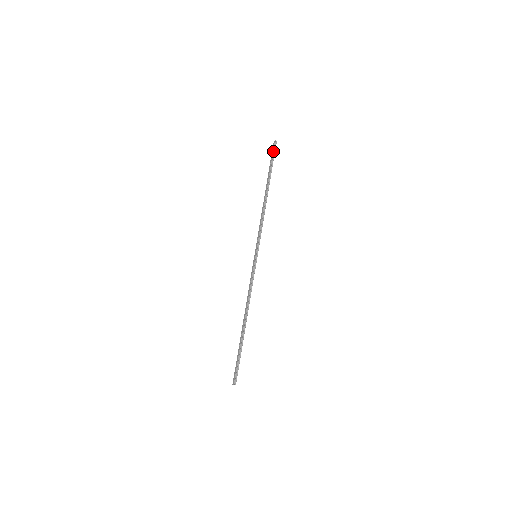
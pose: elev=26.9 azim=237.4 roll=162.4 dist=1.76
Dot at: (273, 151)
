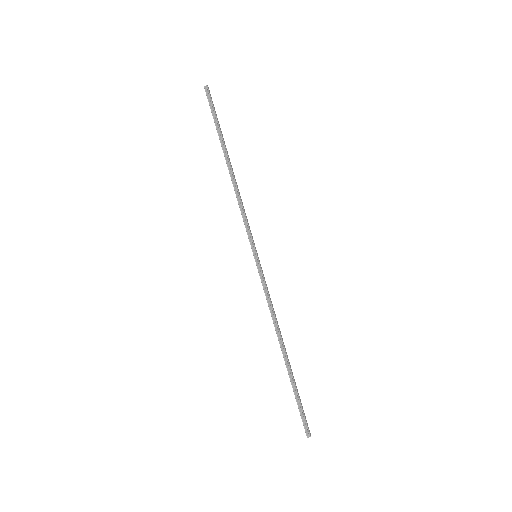
Dot at: occluded
